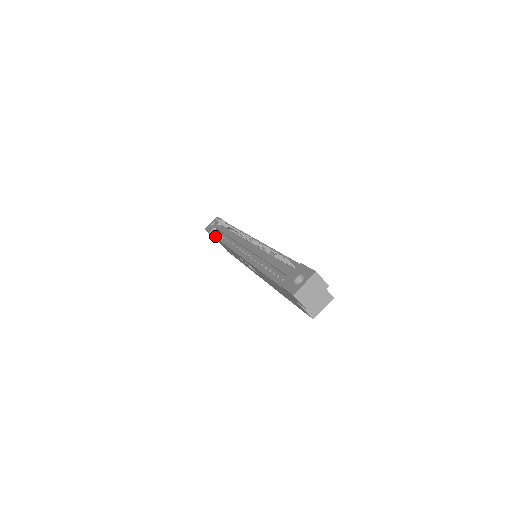
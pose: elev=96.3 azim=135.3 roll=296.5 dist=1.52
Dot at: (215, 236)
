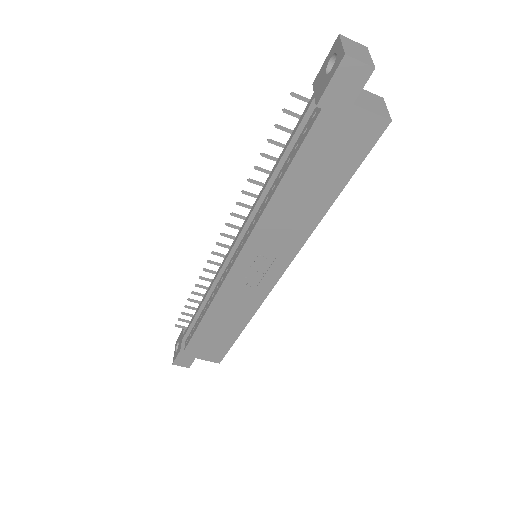
Dot at: (190, 337)
